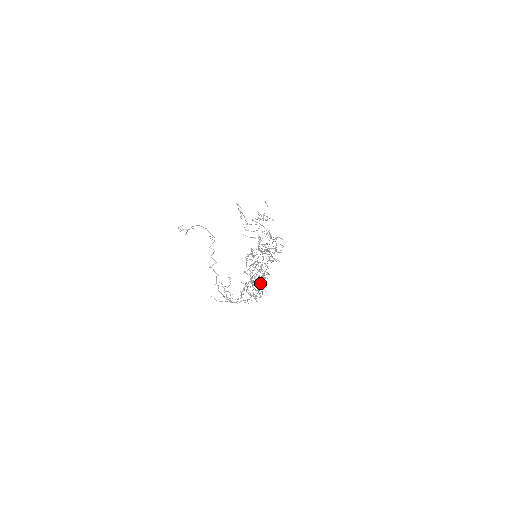
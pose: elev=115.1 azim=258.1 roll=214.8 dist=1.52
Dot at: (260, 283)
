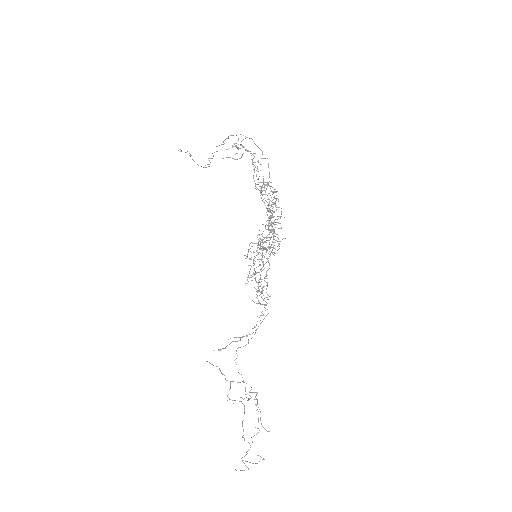
Dot at: occluded
